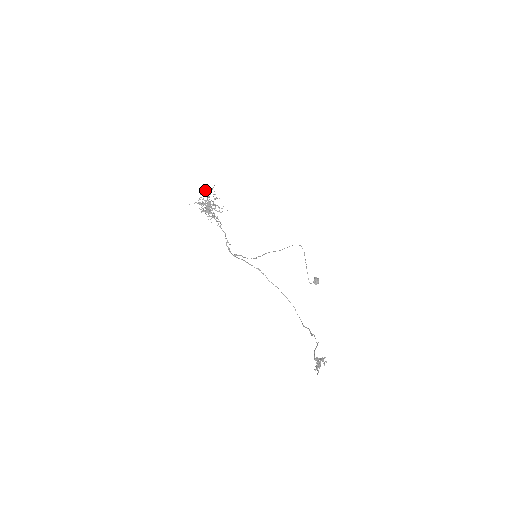
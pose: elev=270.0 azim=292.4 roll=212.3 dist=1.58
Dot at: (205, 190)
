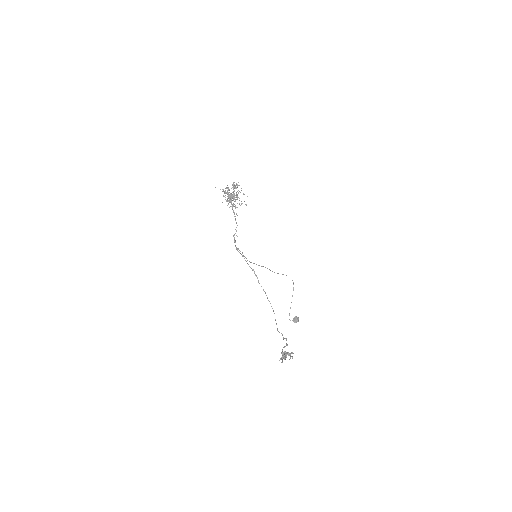
Dot at: (233, 183)
